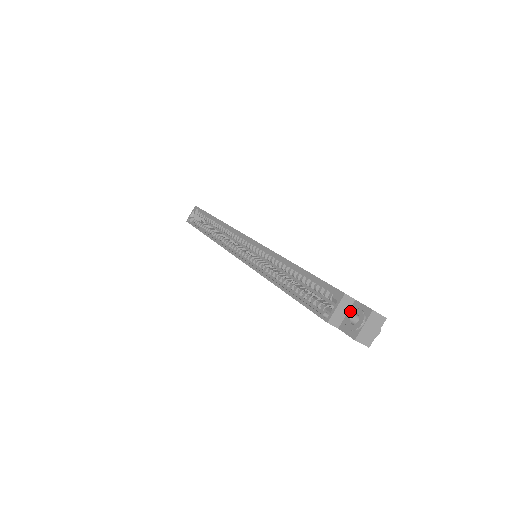
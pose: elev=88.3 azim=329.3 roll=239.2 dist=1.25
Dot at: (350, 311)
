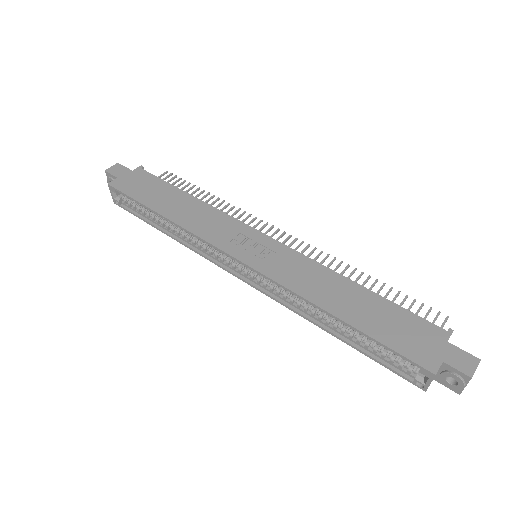
Dot at: (443, 373)
